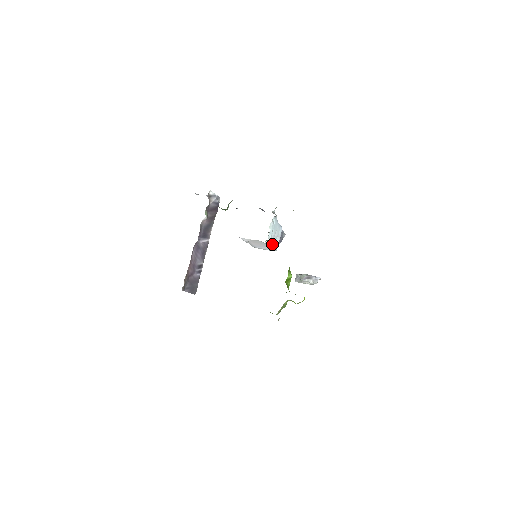
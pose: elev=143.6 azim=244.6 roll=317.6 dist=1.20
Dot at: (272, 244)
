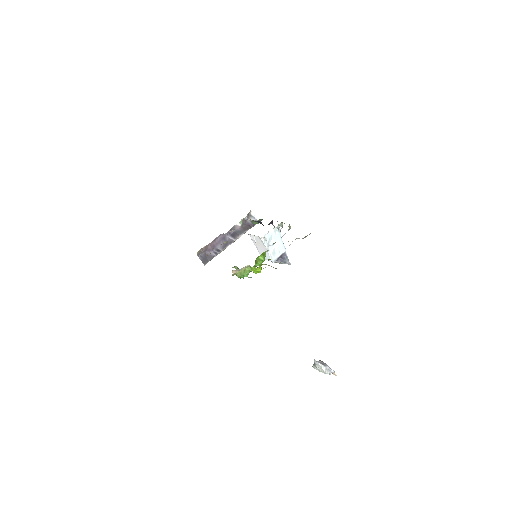
Dot at: (269, 248)
